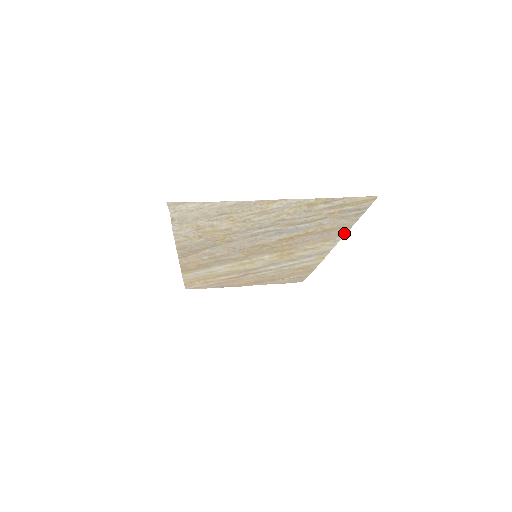
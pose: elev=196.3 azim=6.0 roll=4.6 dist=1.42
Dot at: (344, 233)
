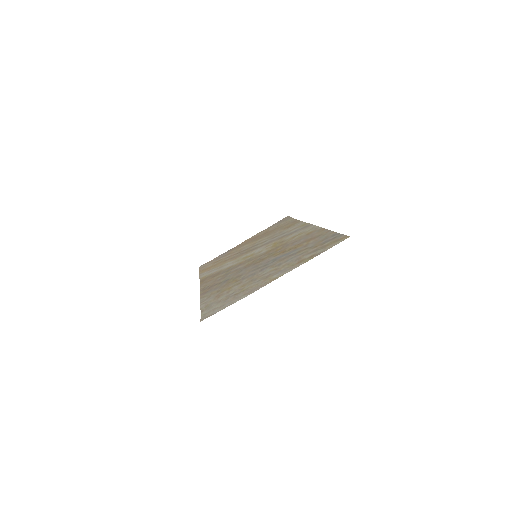
Dot at: (323, 229)
